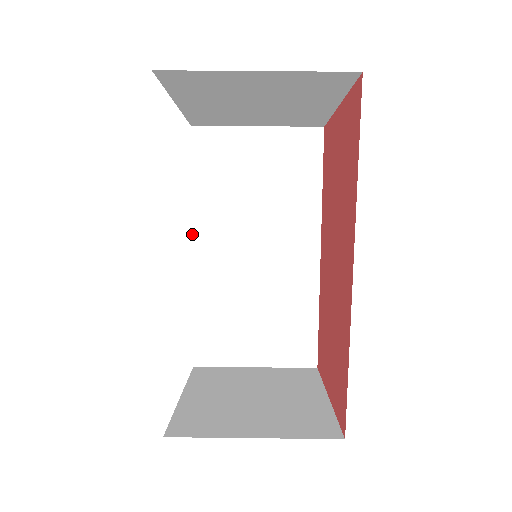
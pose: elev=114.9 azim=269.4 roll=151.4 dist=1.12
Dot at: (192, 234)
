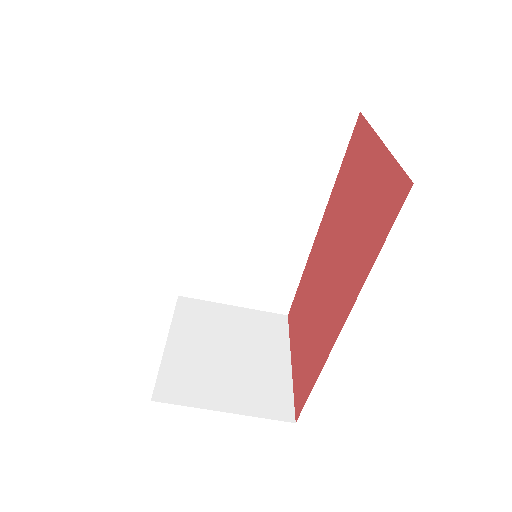
Dot at: (195, 188)
